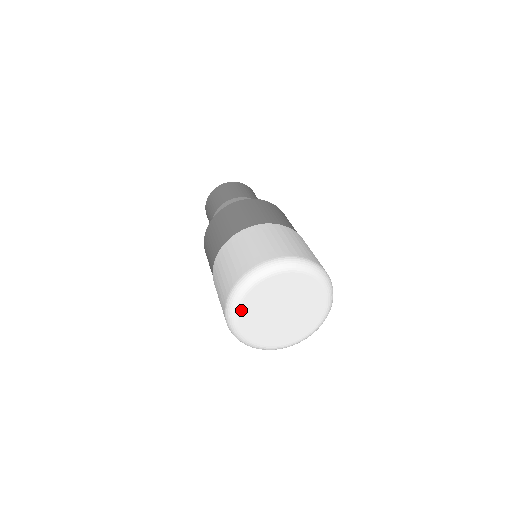
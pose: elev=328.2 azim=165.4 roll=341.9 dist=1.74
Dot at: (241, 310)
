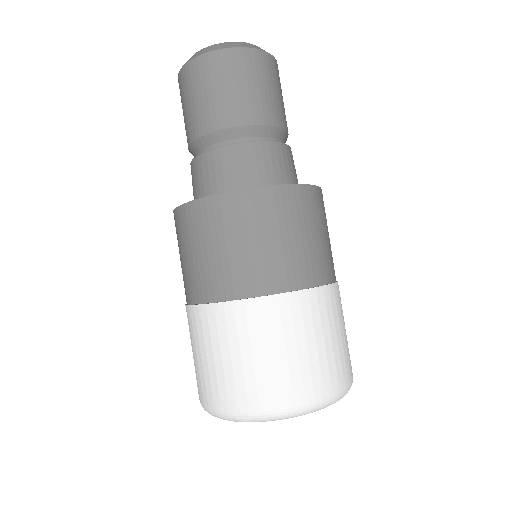
Dot at: occluded
